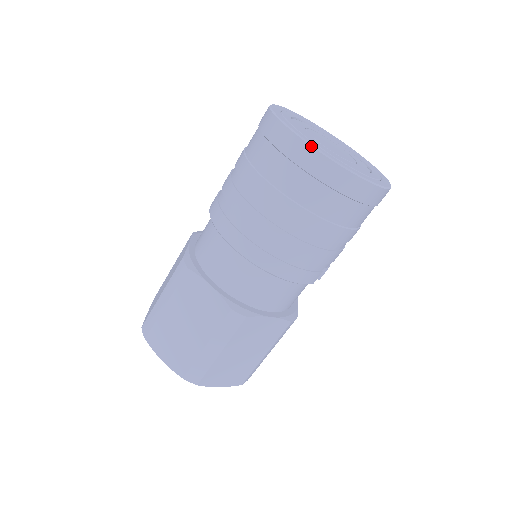
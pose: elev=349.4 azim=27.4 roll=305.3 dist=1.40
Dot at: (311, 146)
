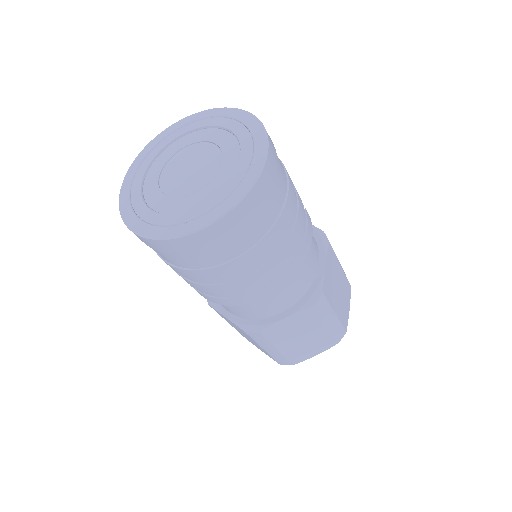
Dot at: (216, 222)
